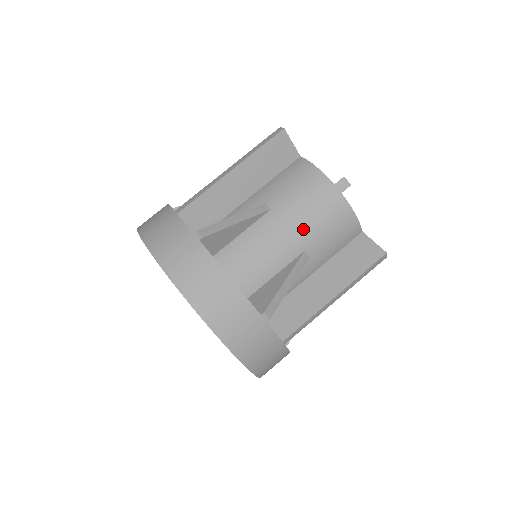
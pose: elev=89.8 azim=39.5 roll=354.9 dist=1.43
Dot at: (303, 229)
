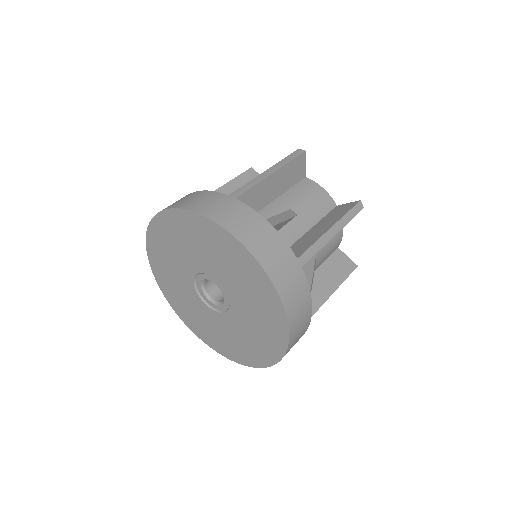
Dot at: (283, 196)
